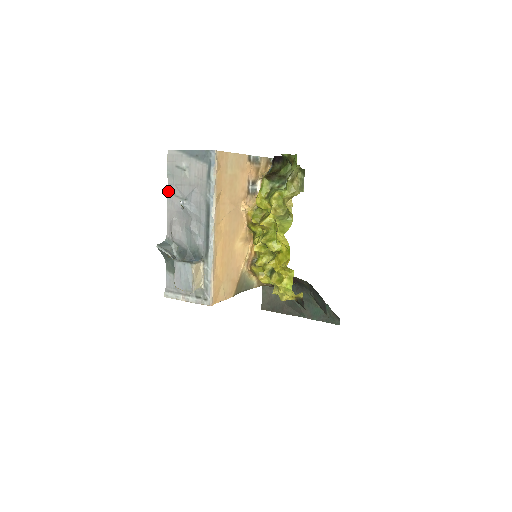
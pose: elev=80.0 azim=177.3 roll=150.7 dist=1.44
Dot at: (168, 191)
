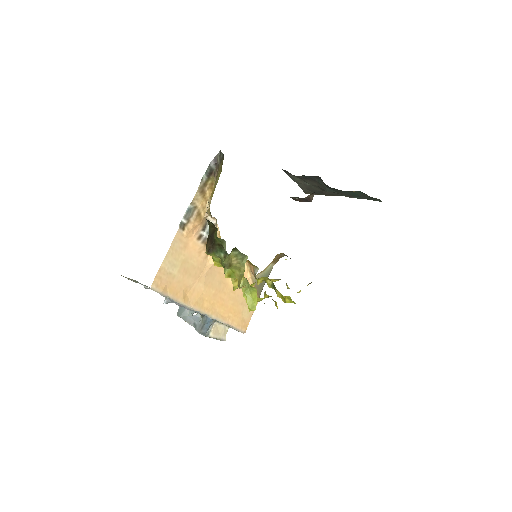
Dot at: (149, 287)
